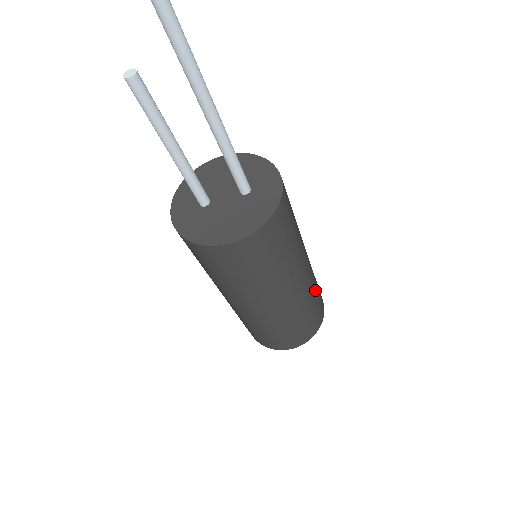
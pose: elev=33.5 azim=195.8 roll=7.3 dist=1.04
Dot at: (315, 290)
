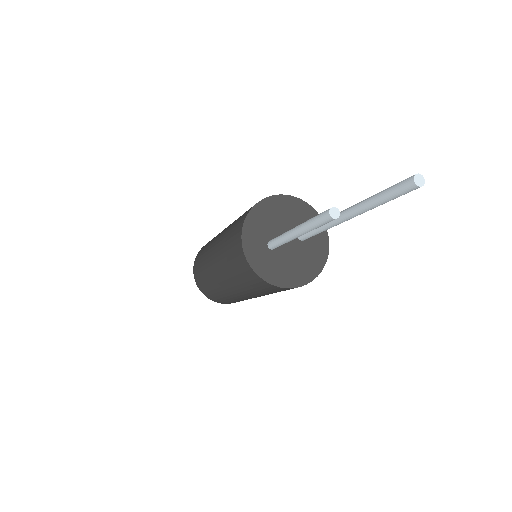
Dot at: occluded
